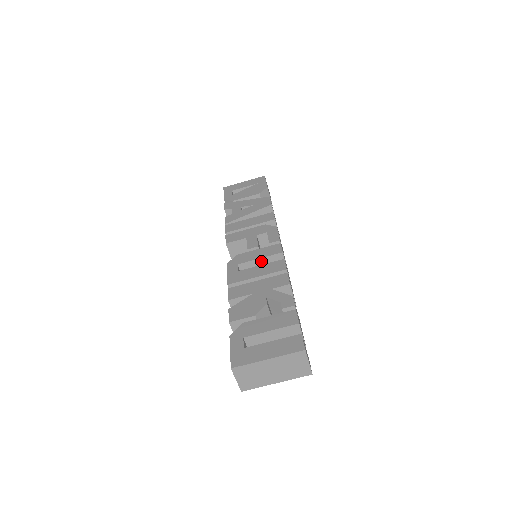
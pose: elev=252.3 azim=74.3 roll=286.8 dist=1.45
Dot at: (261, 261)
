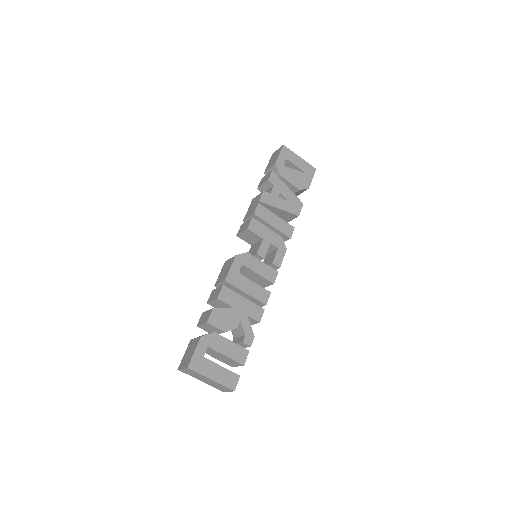
Dot at: (257, 275)
